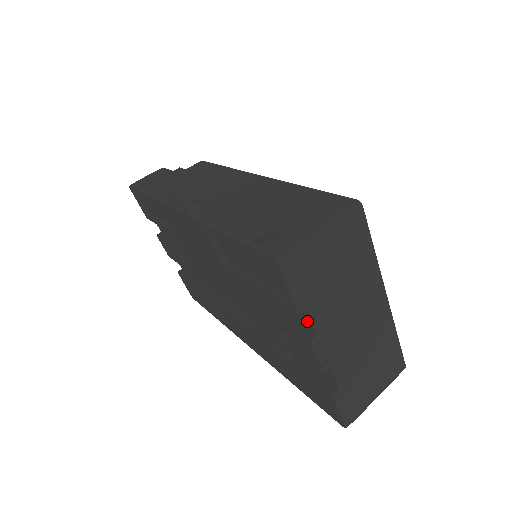
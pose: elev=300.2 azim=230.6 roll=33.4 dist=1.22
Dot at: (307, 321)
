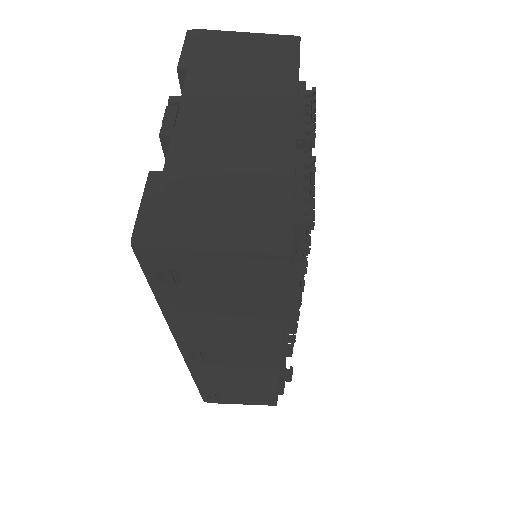
Dot at: occluded
